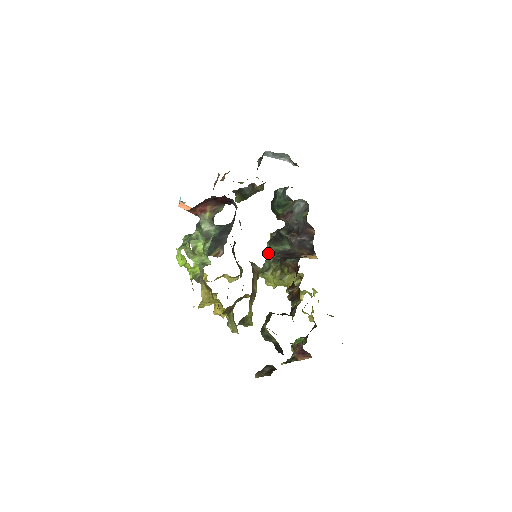
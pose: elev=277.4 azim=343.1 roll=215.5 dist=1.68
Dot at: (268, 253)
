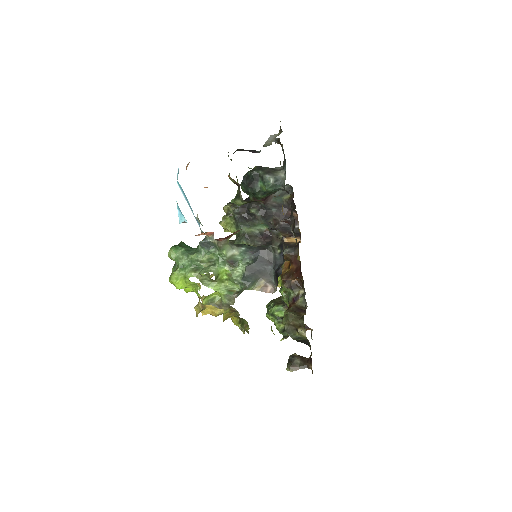
Dot at: (244, 237)
